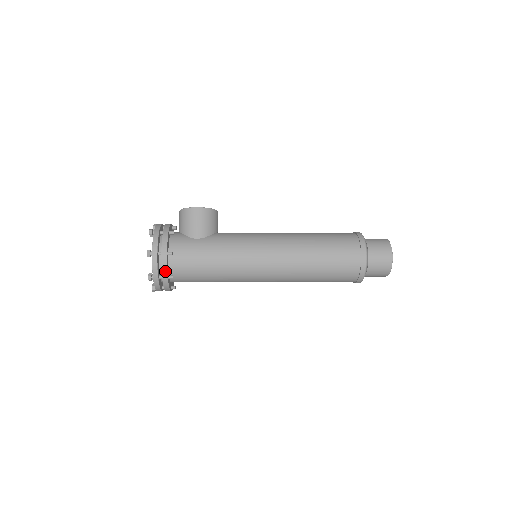
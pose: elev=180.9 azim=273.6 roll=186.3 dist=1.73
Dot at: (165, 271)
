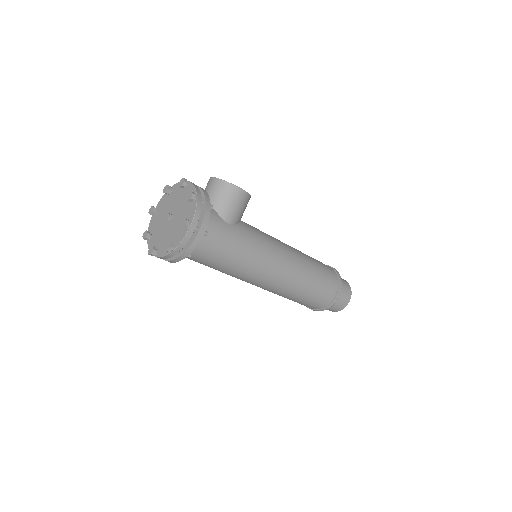
Dot at: (191, 250)
